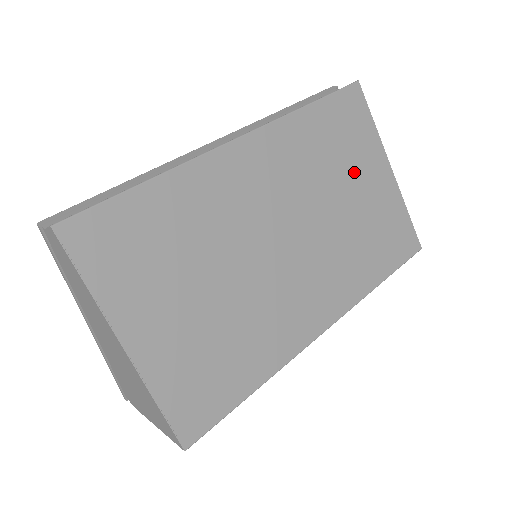
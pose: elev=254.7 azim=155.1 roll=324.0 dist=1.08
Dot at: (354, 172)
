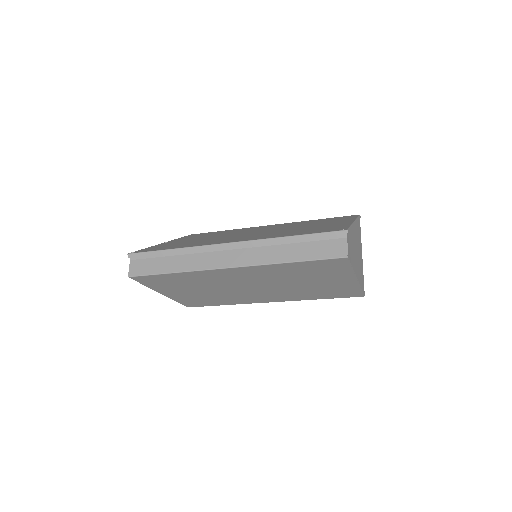
Dot at: (319, 279)
